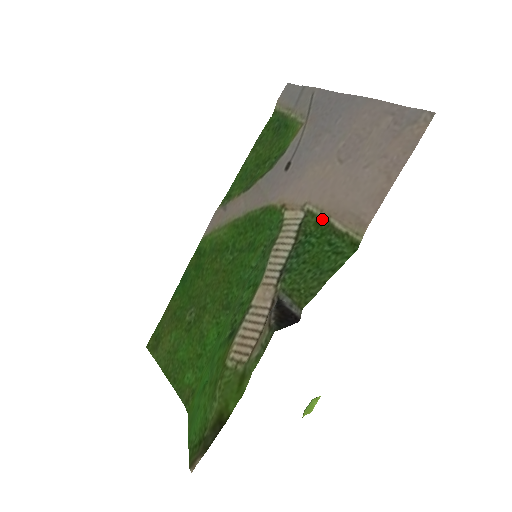
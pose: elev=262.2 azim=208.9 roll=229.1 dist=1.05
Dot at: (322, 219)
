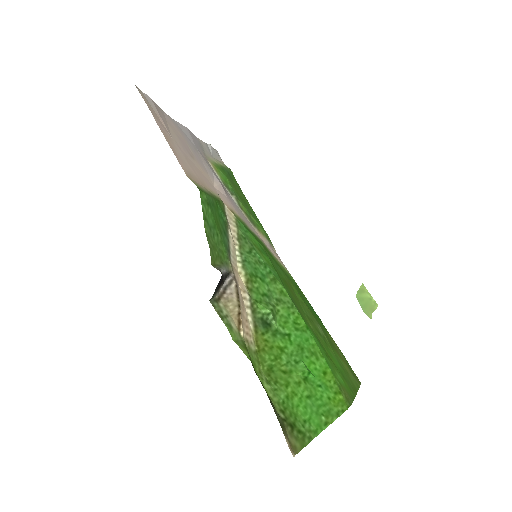
Dot at: occluded
